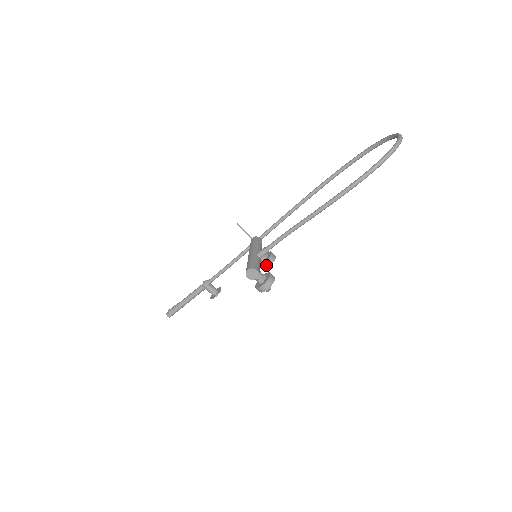
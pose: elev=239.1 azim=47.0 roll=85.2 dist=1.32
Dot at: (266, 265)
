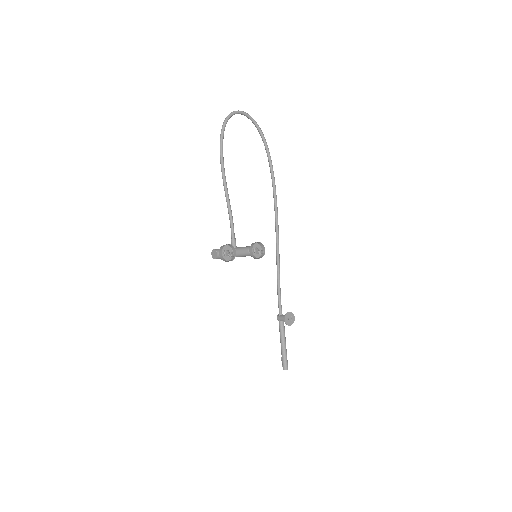
Dot at: (251, 251)
